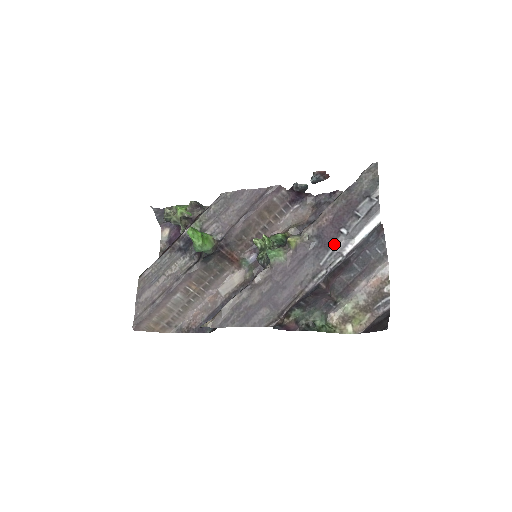
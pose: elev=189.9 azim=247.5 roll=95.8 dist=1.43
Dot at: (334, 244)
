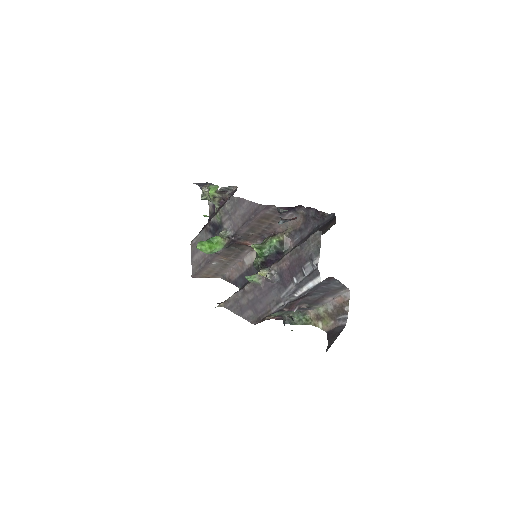
Dot at: (289, 286)
